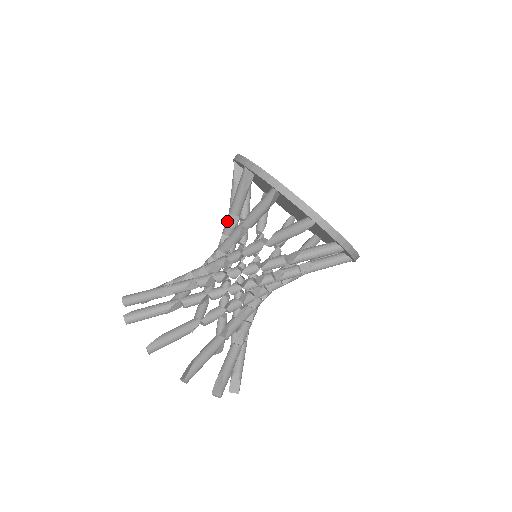
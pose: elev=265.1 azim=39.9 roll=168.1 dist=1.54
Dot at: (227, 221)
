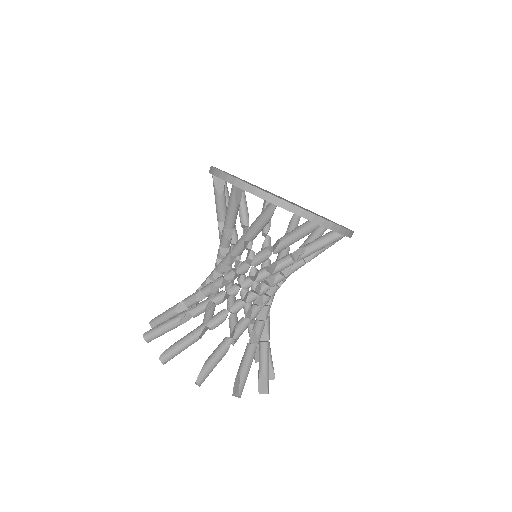
Dot at: (242, 247)
